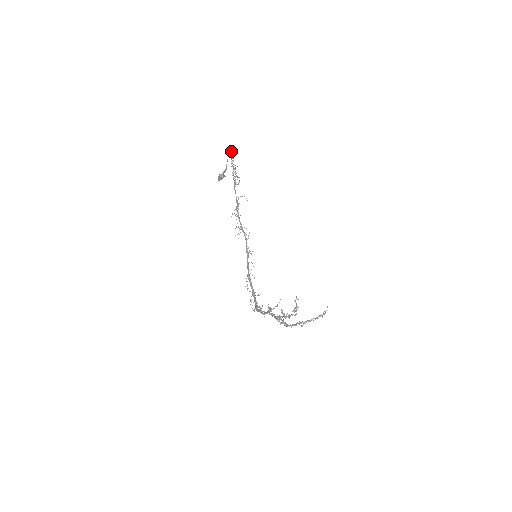
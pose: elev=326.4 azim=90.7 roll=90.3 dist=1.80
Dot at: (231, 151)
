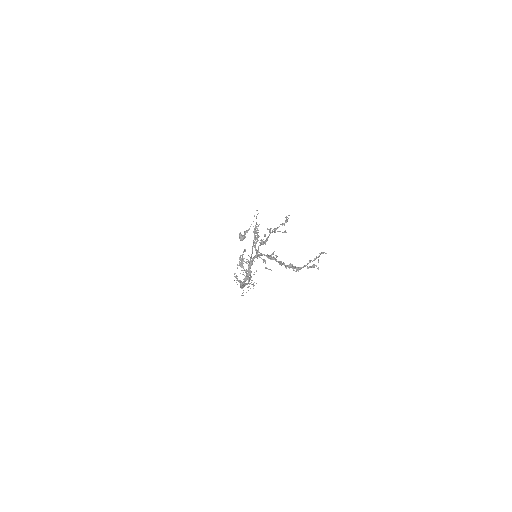
Dot at: occluded
